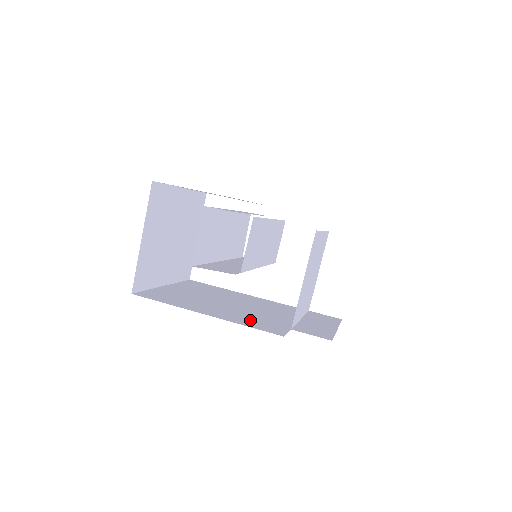
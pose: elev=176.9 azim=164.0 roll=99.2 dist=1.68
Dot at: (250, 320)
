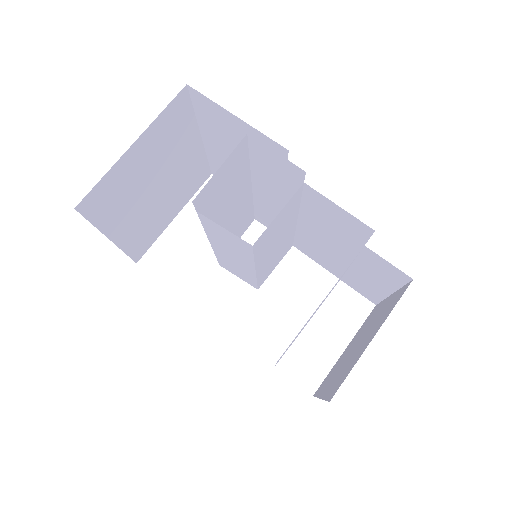
Dot at: occluded
